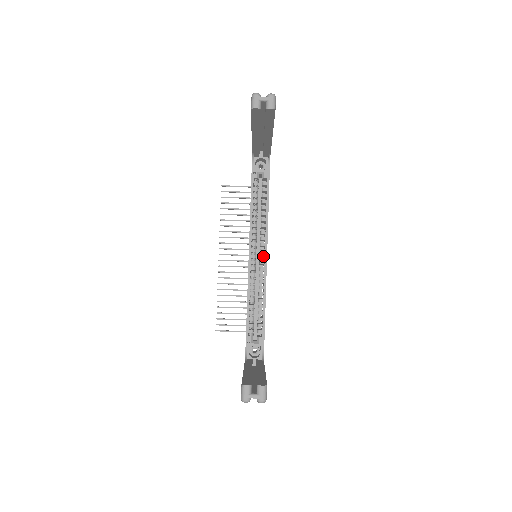
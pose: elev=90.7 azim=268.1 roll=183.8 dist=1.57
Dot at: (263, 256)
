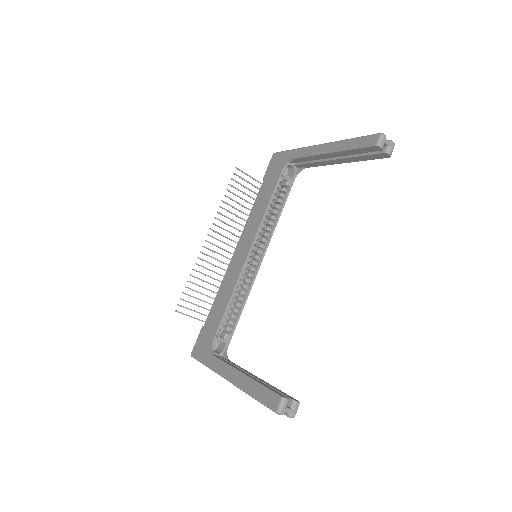
Dot at: (259, 258)
